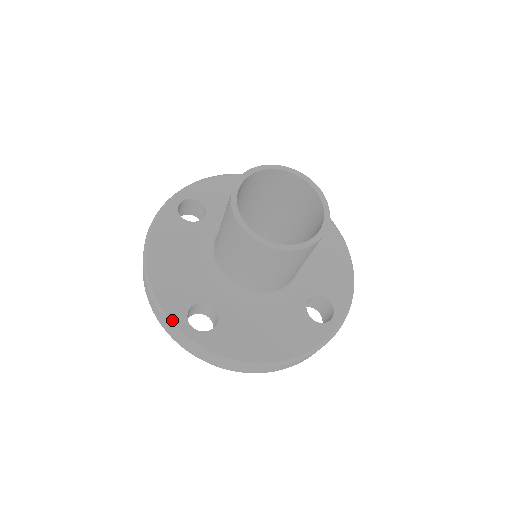
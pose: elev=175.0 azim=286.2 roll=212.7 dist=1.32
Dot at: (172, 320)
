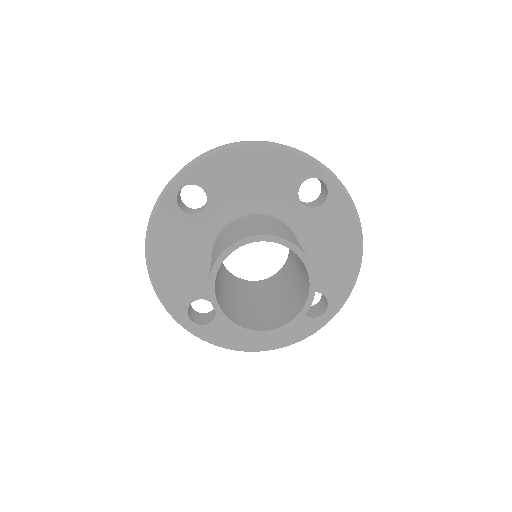
Dot at: (174, 315)
